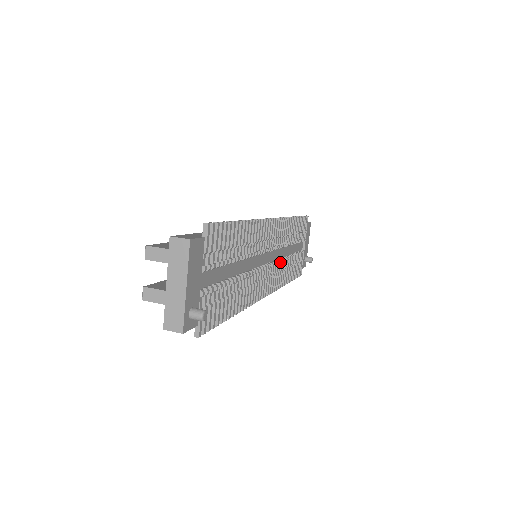
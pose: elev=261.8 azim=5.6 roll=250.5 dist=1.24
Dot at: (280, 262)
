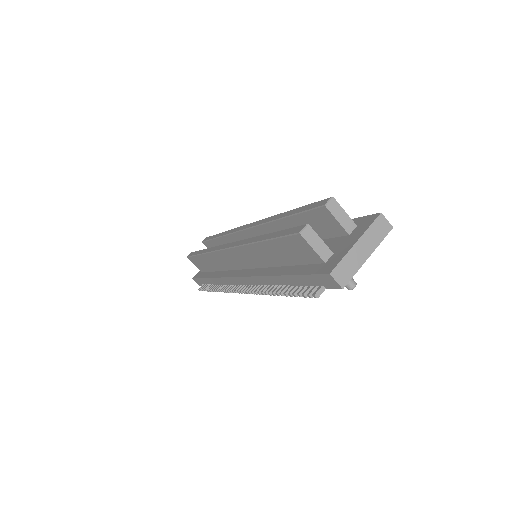
Dot at: occluded
